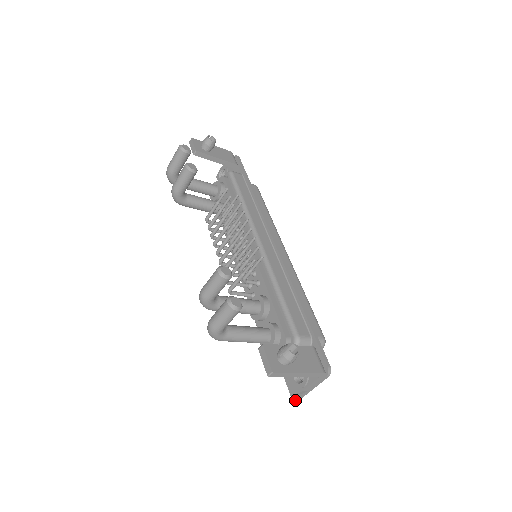
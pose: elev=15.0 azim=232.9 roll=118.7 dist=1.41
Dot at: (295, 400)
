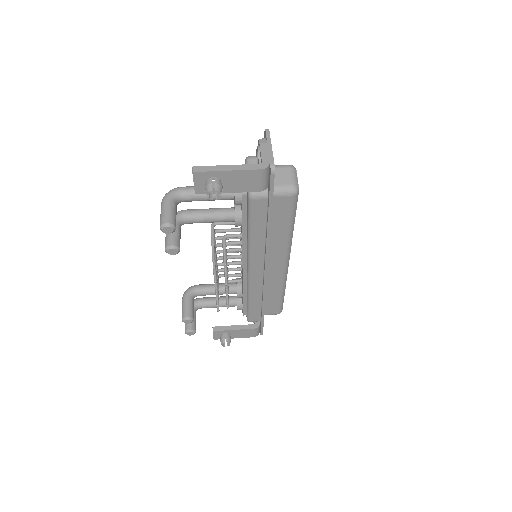
Dot at: occluded
